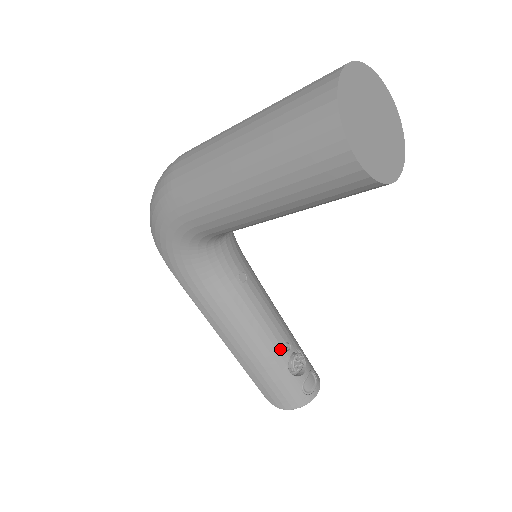
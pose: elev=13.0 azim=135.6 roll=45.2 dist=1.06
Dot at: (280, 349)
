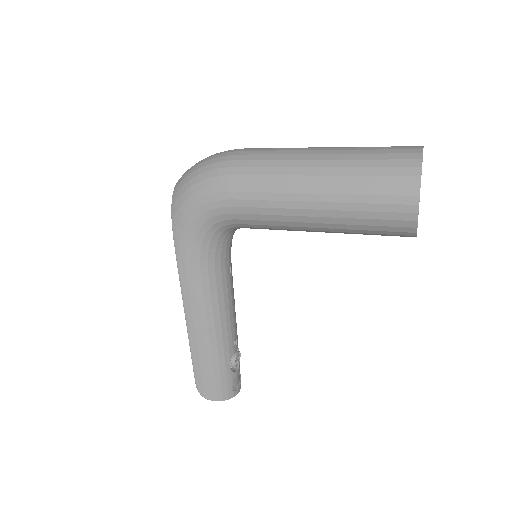
Dot at: (231, 343)
